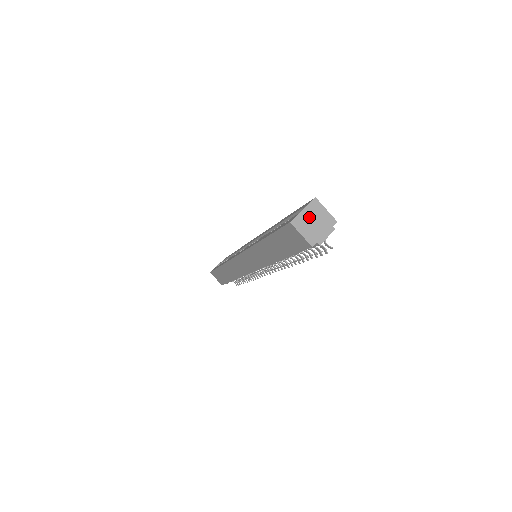
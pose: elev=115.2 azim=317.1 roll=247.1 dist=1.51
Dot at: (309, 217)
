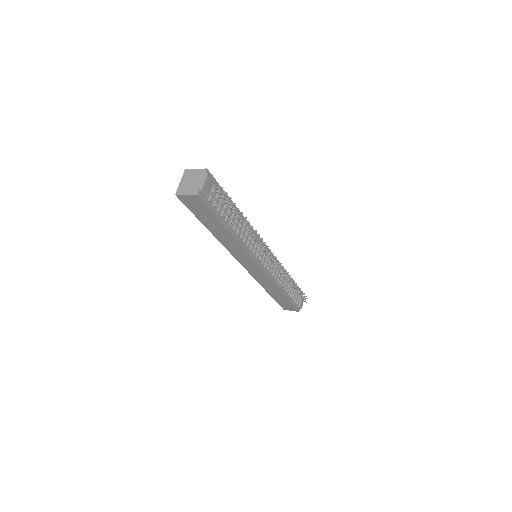
Dot at: (186, 182)
